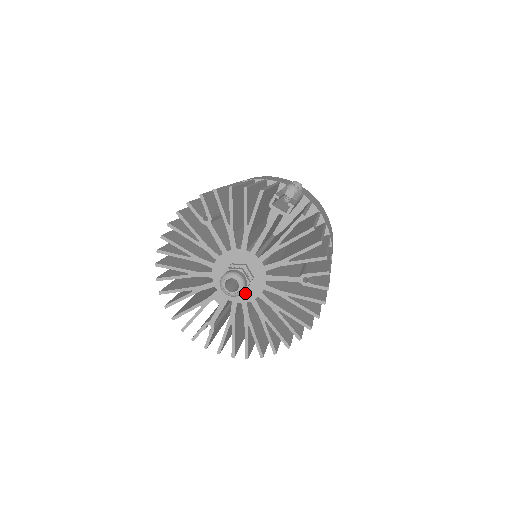
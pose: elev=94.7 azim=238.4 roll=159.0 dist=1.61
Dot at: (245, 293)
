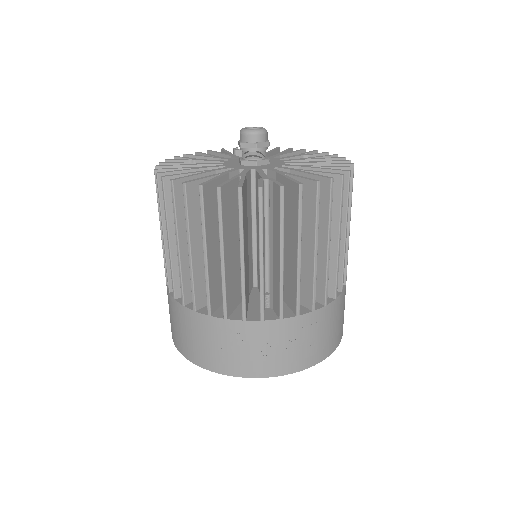
Dot at: (271, 165)
